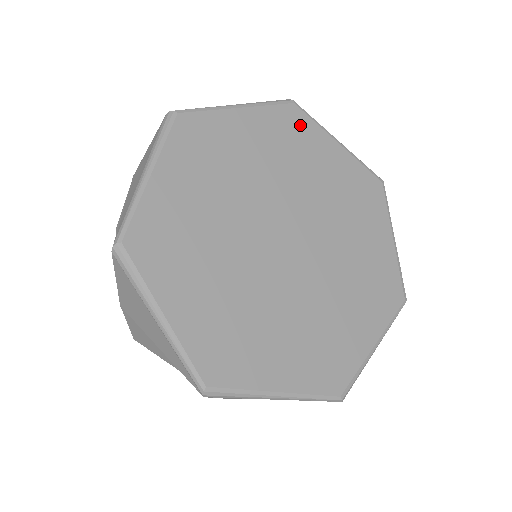
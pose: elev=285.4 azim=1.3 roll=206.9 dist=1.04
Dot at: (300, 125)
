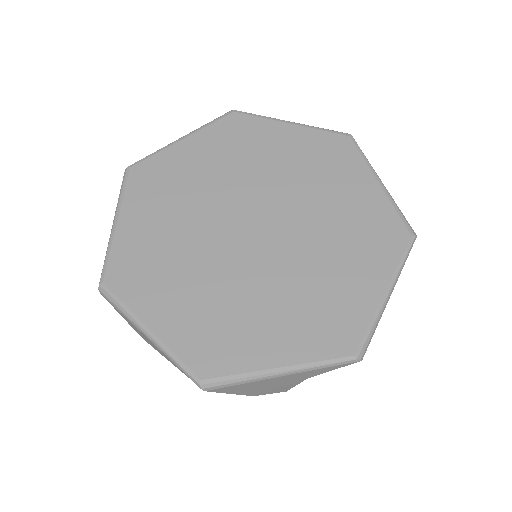
Dot at: (244, 126)
